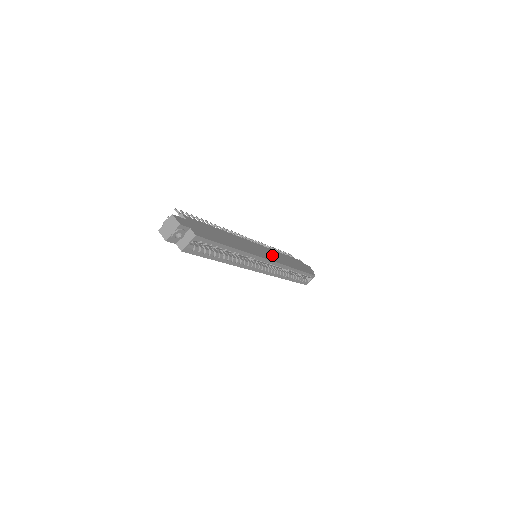
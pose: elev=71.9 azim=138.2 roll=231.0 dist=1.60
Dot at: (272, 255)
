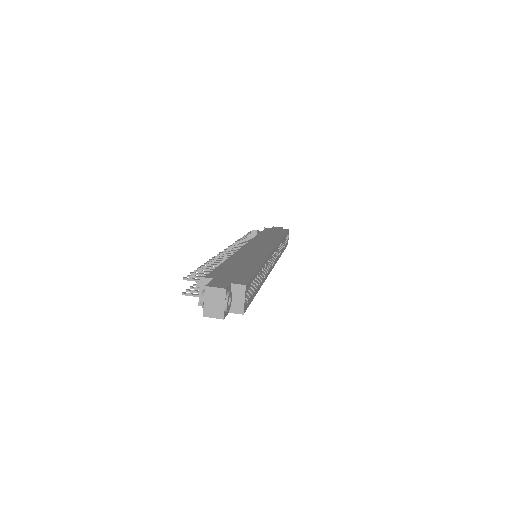
Dot at: (264, 243)
